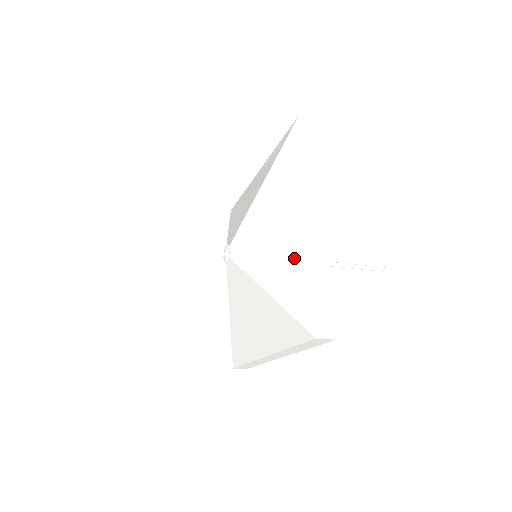
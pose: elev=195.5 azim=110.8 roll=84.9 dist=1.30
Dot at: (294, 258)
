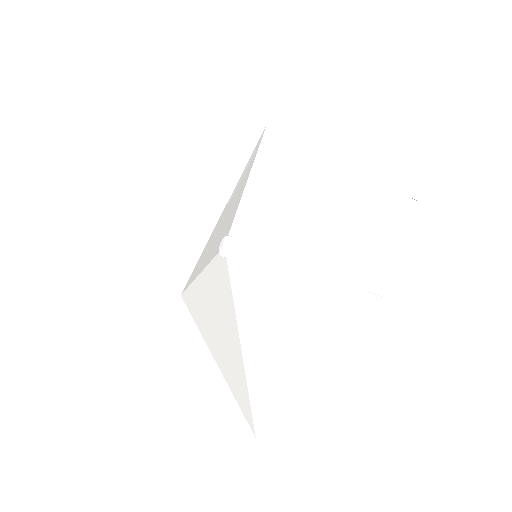
Dot at: (327, 178)
